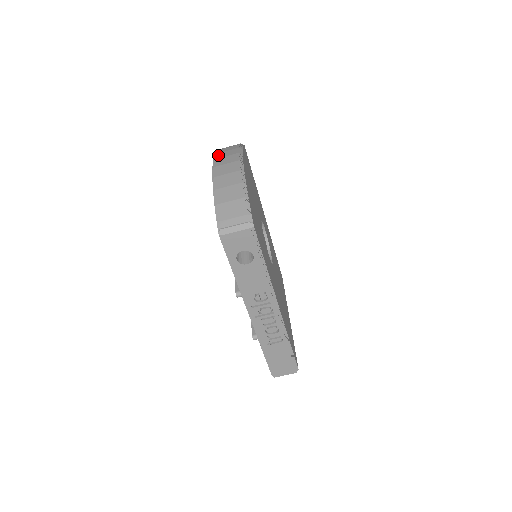
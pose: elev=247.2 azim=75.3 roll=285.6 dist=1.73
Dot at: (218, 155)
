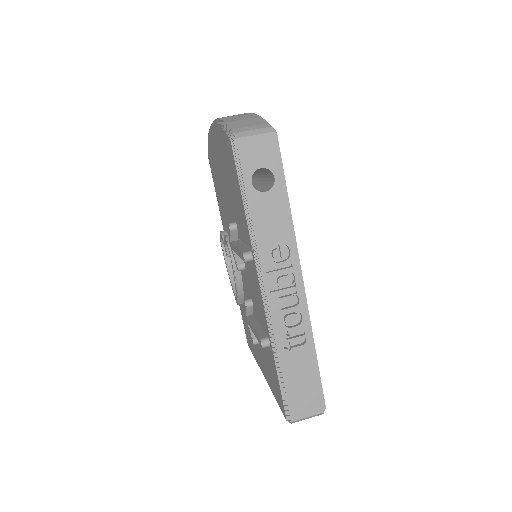
Dot at: occluded
